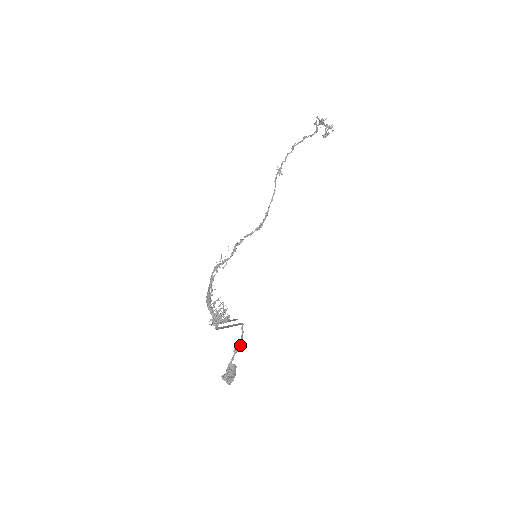
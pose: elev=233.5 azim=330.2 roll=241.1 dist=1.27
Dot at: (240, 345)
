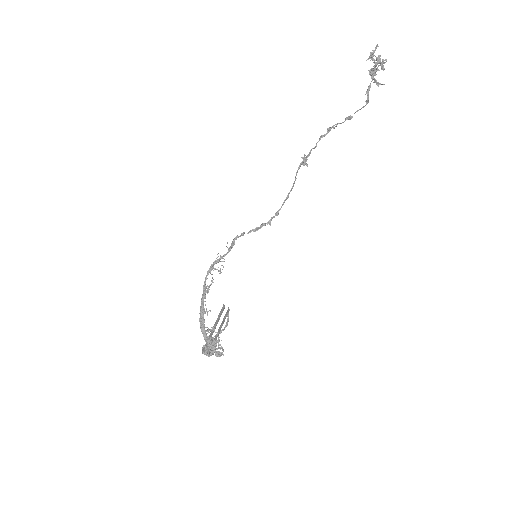
Dot at: (224, 329)
